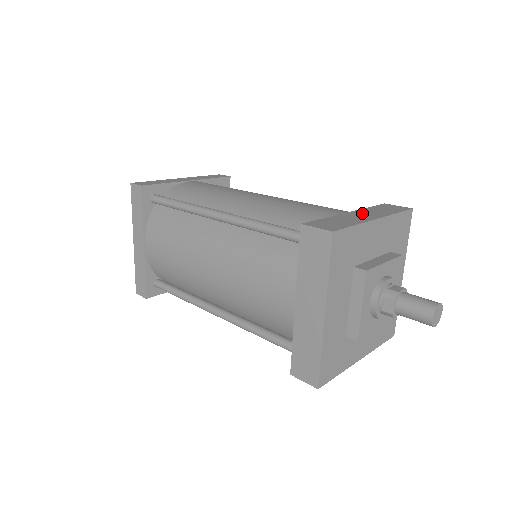
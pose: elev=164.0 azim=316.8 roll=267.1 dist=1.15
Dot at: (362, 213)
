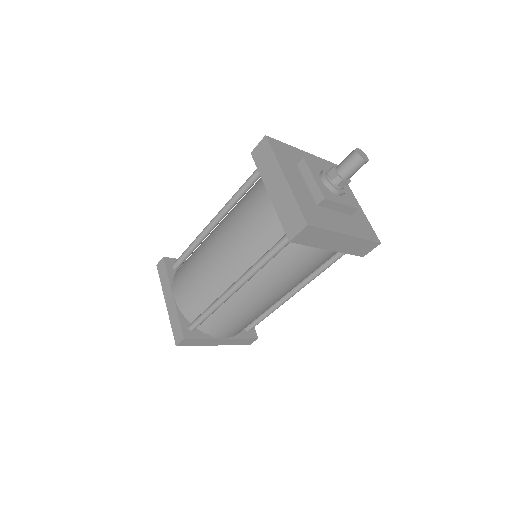
Dot at: occluded
